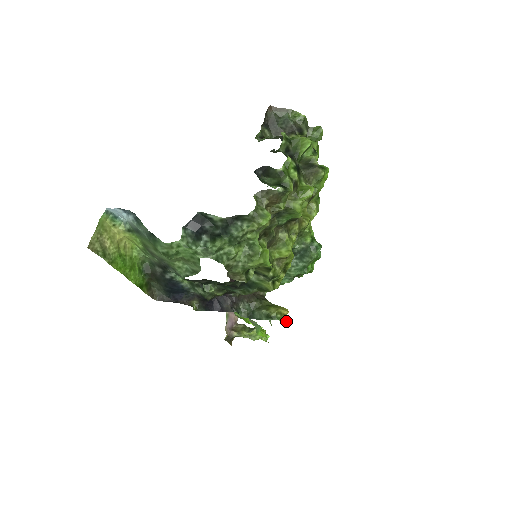
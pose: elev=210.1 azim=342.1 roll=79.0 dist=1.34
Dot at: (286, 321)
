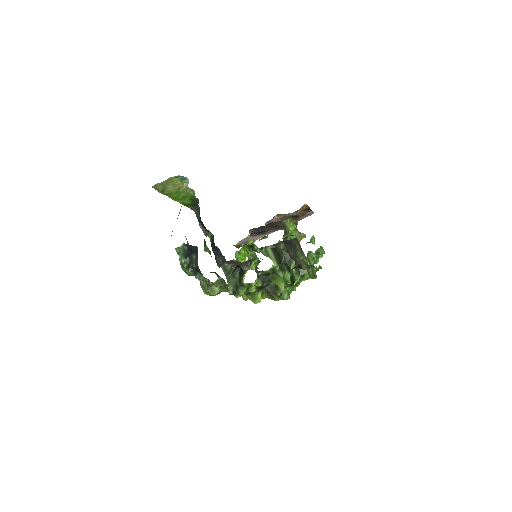
Dot at: occluded
